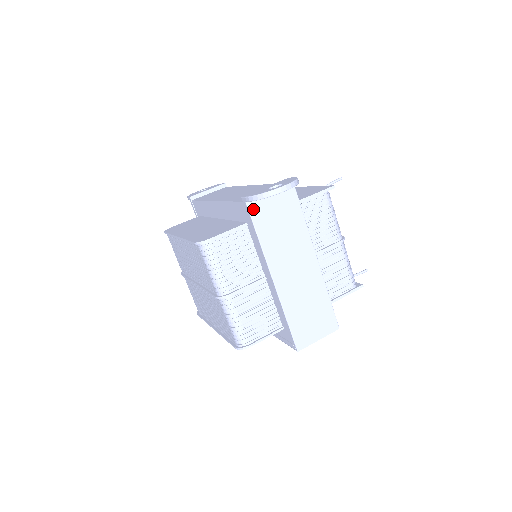
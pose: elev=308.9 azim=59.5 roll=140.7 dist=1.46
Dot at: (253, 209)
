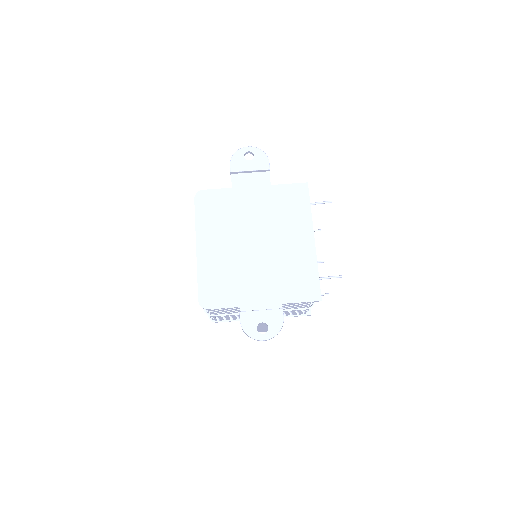
Dot at: occluded
